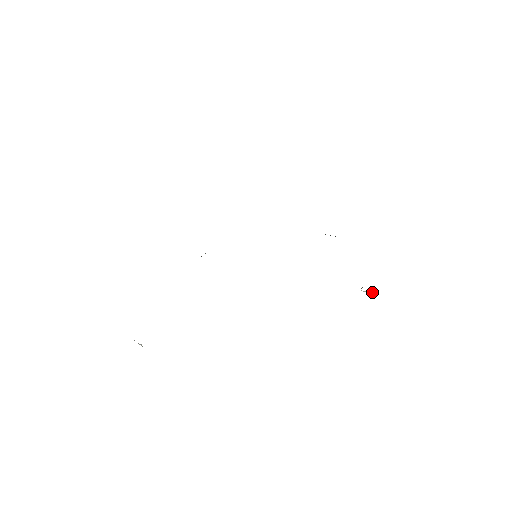
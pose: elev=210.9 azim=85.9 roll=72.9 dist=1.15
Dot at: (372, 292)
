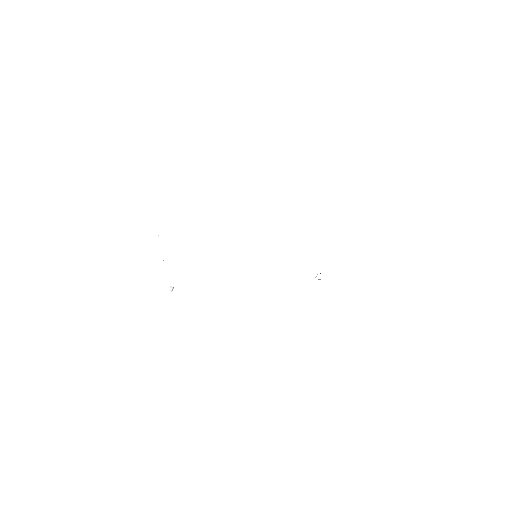
Dot at: occluded
